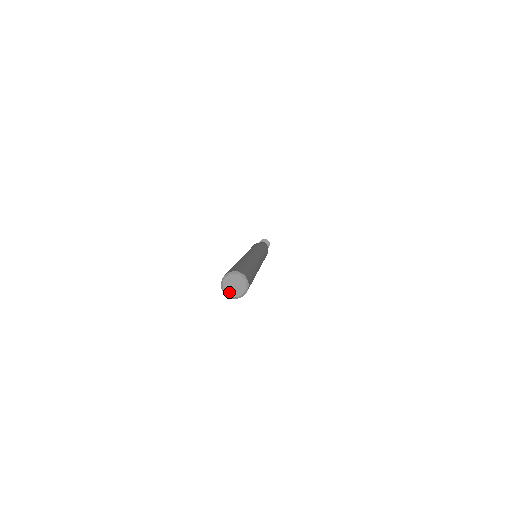
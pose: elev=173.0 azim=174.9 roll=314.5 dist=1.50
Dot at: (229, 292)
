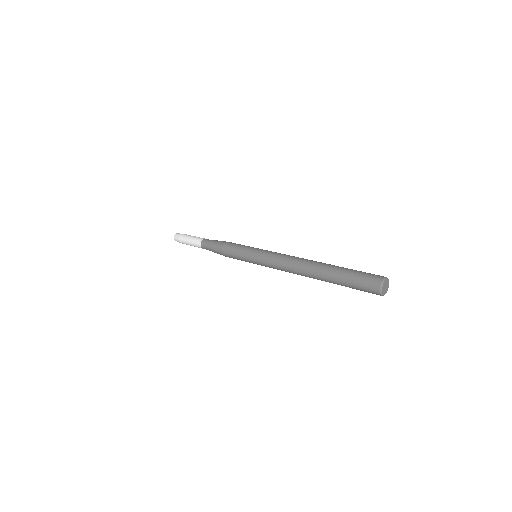
Dot at: (386, 292)
